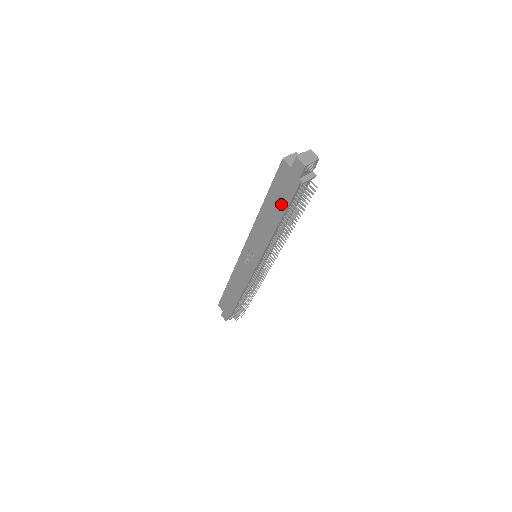
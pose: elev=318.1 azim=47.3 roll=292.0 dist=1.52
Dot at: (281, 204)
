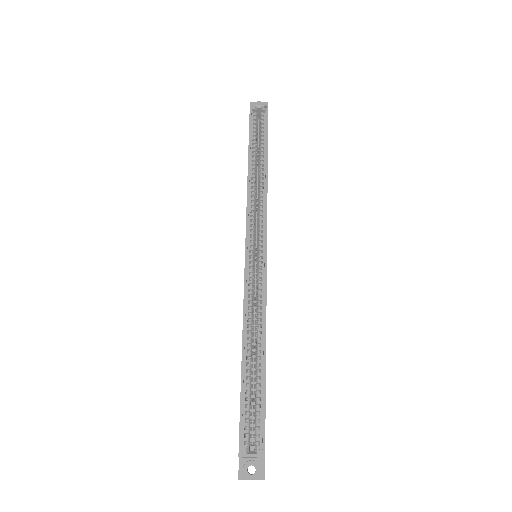
Dot at: occluded
